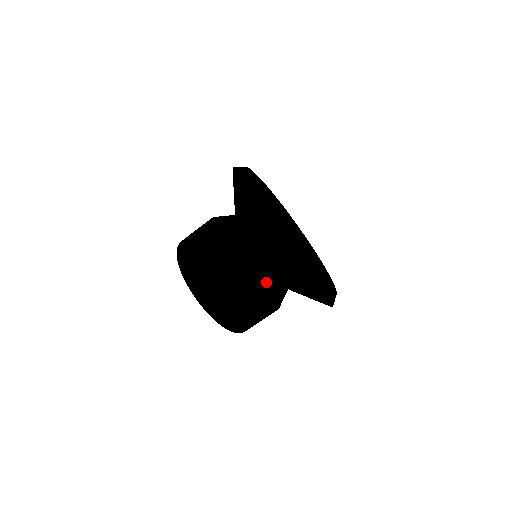
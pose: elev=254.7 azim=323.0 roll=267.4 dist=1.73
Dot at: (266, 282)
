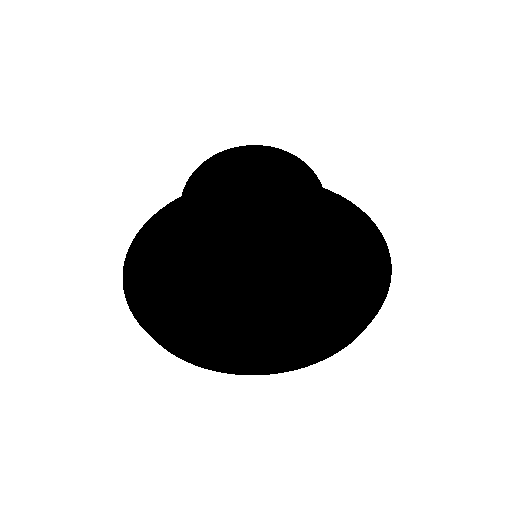
Dot at: occluded
